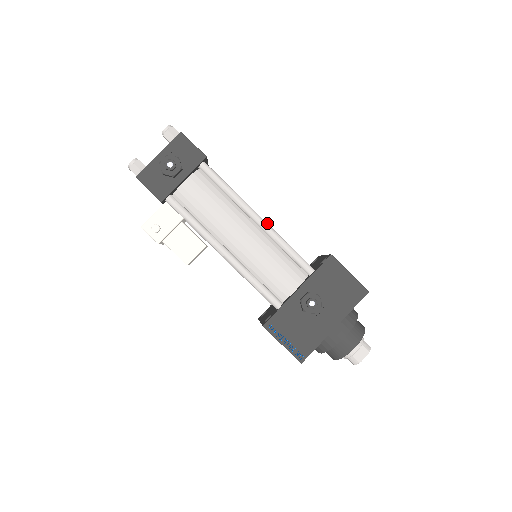
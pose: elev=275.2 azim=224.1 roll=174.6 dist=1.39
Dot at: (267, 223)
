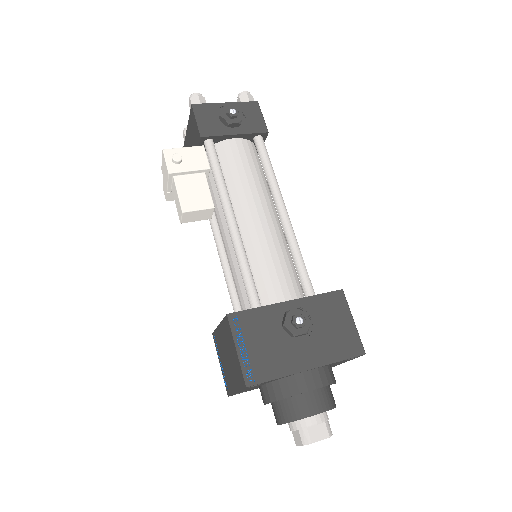
Dot at: occluded
